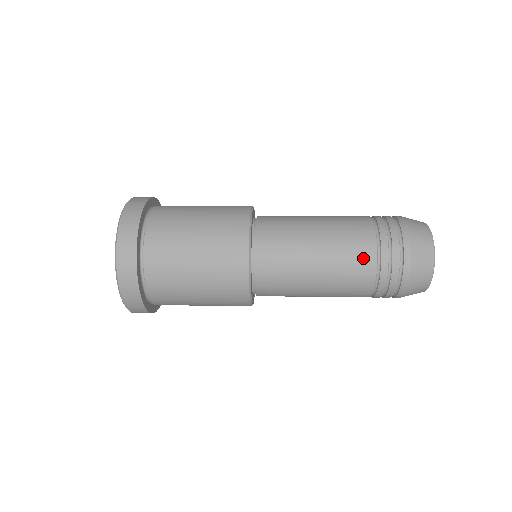
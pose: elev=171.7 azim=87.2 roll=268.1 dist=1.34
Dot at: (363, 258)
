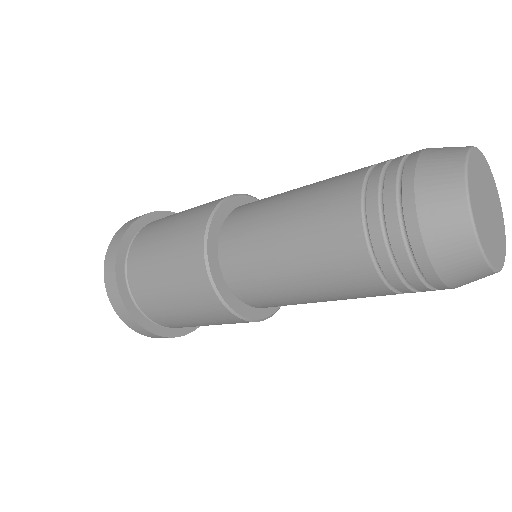
Dot at: (341, 195)
